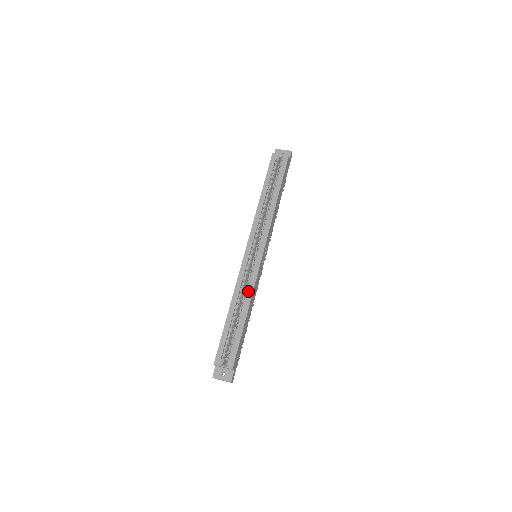
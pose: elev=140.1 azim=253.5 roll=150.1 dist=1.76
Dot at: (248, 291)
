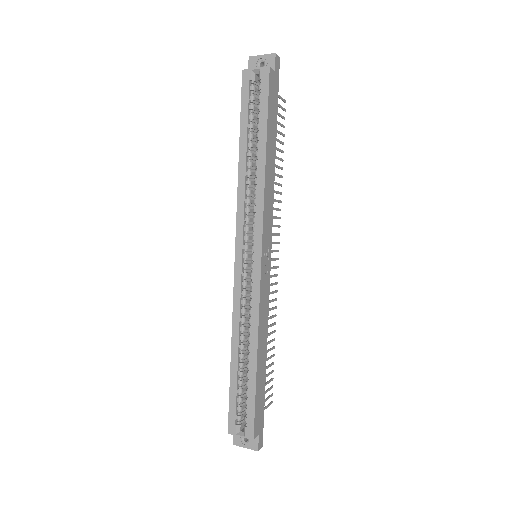
Dot at: (251, 322)
